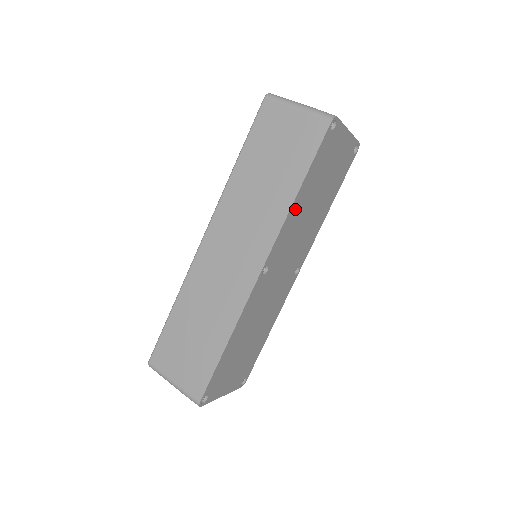
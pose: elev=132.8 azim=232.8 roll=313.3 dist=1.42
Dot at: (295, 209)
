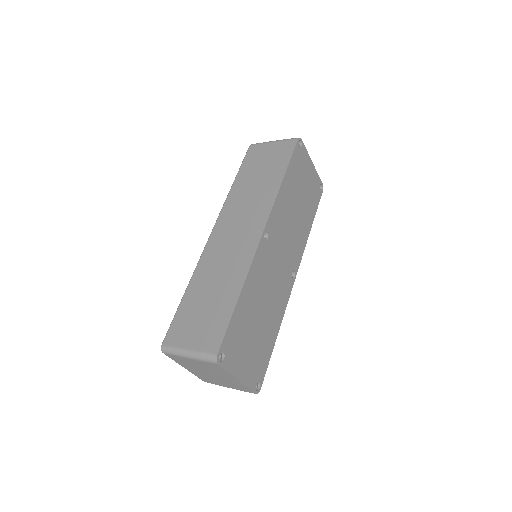
Dot at: (283, 194)
